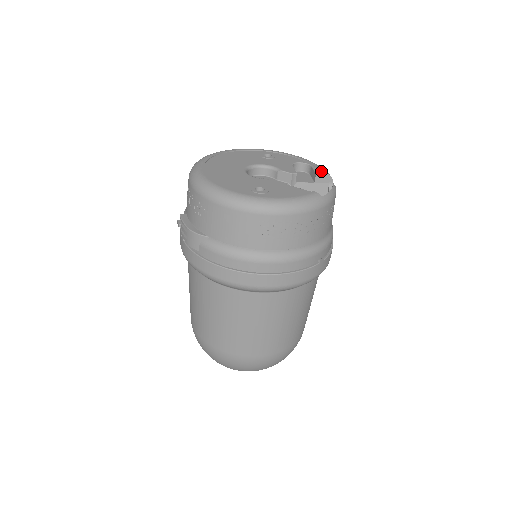
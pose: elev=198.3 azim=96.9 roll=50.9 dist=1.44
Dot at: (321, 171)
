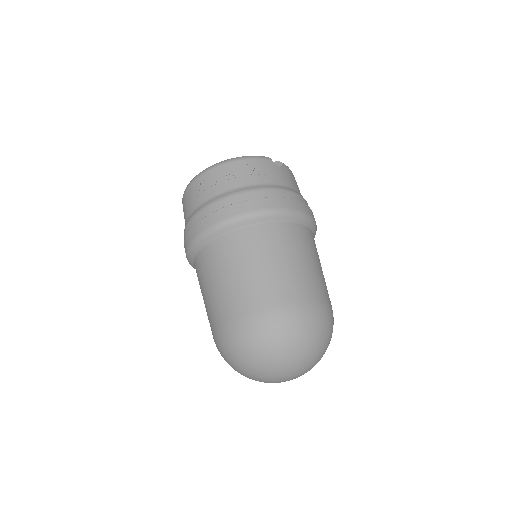
Dot at: occluded
